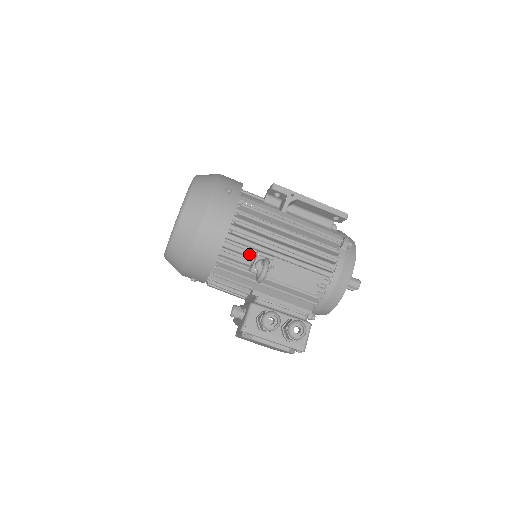
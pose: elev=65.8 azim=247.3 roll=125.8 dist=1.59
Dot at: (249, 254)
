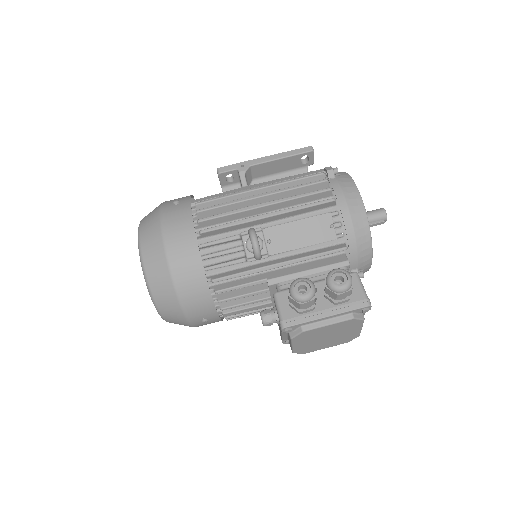
Dot at: (236, 245)
